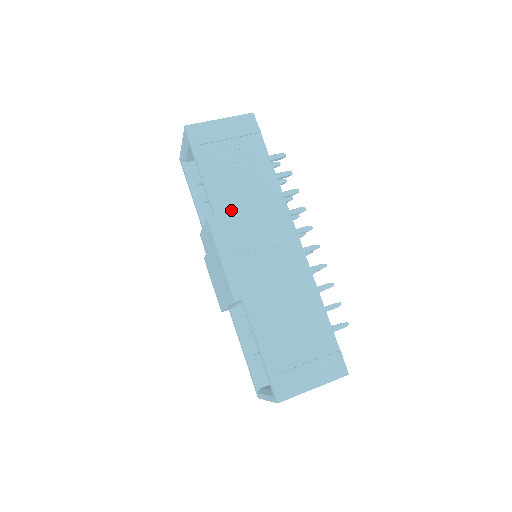
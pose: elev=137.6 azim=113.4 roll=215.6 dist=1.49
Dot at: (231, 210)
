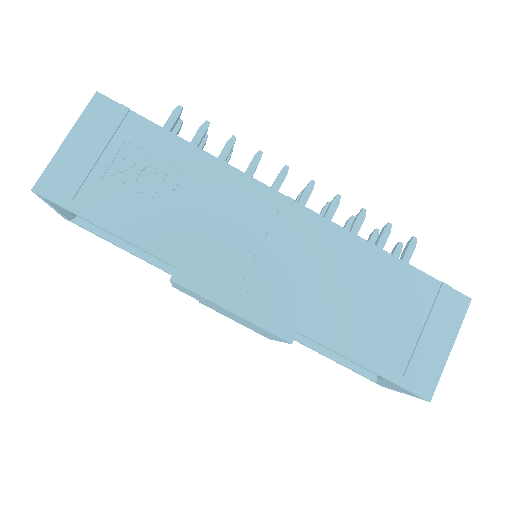
Dot at: (188, 242)
